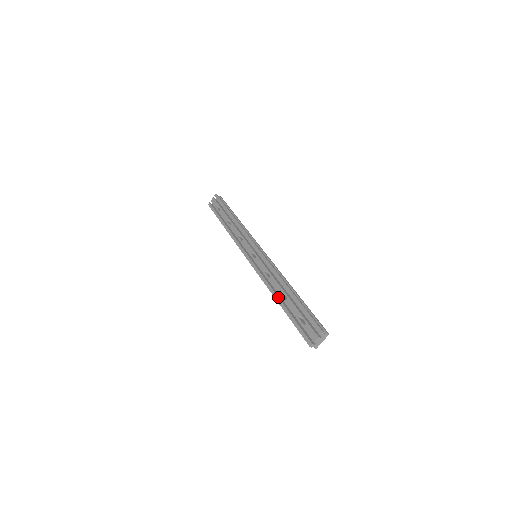
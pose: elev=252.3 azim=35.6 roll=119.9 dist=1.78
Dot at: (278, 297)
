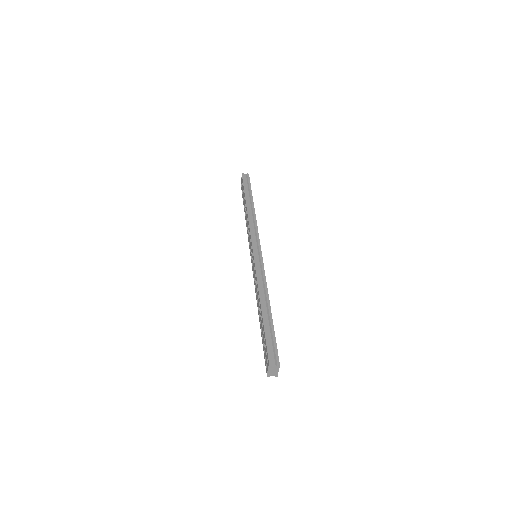
Dot at: (258, 312)
